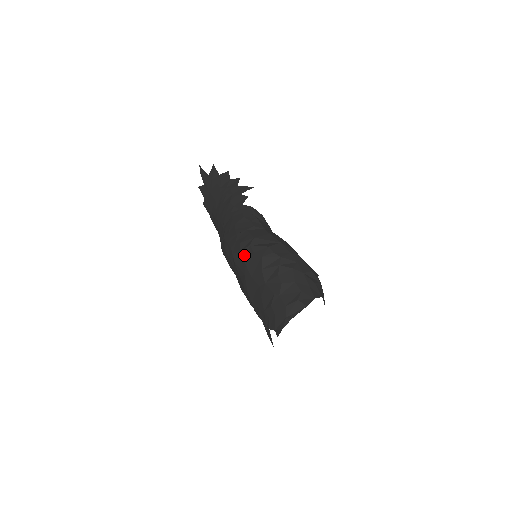
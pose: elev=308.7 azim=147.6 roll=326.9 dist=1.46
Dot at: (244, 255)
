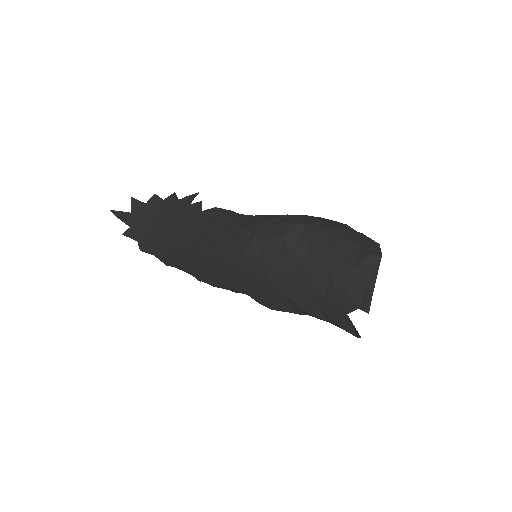
Dot at: (254, 251)
